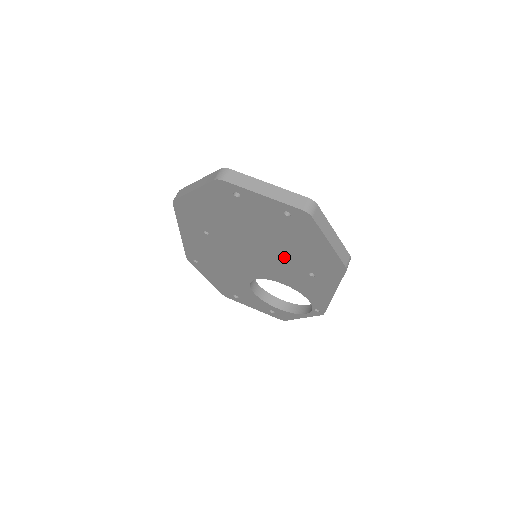
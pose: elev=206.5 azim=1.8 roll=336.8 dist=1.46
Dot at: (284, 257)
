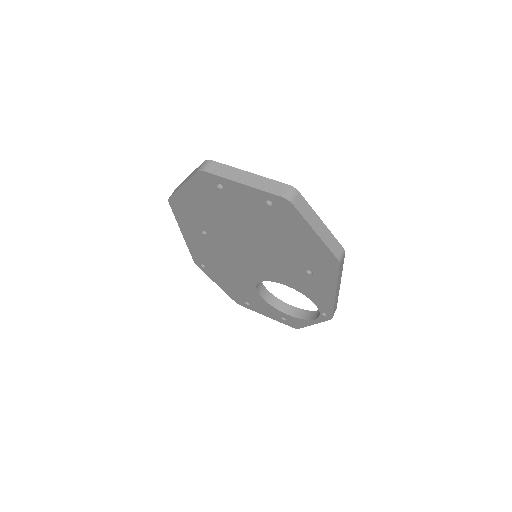
Dot at: (279, 254)
